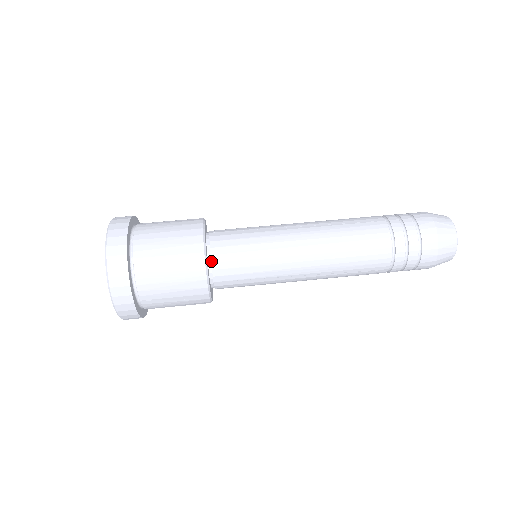
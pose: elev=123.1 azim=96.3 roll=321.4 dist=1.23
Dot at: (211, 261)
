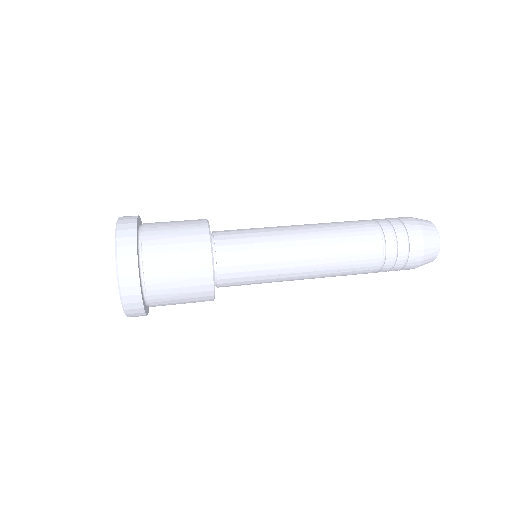
Dot at: (213, 232)
